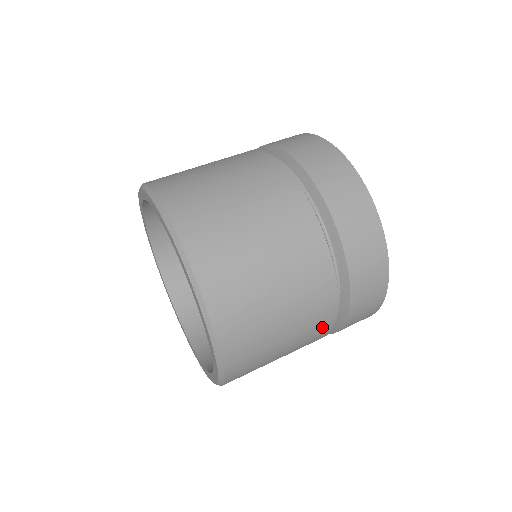
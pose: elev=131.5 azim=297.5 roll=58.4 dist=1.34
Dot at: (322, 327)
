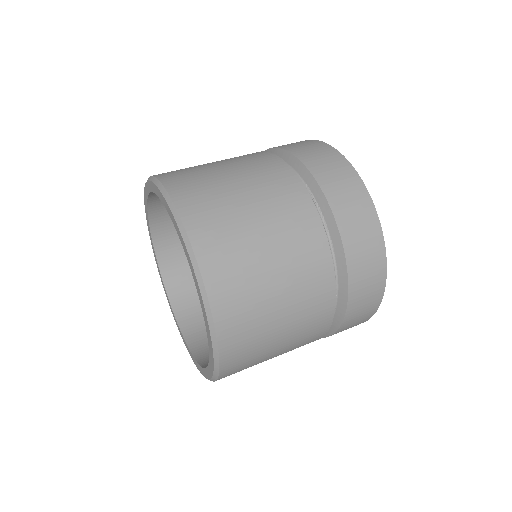
Dot at: (308, 343)
